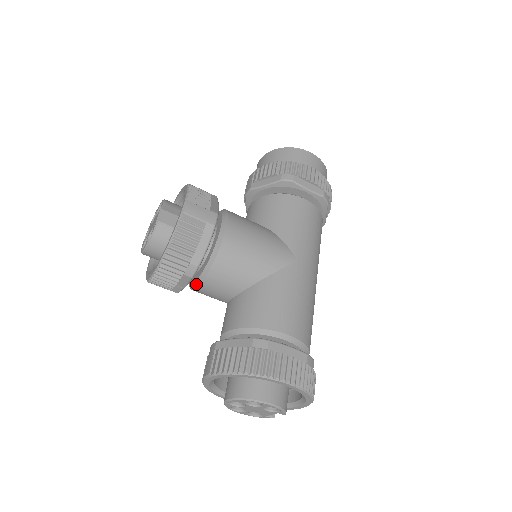
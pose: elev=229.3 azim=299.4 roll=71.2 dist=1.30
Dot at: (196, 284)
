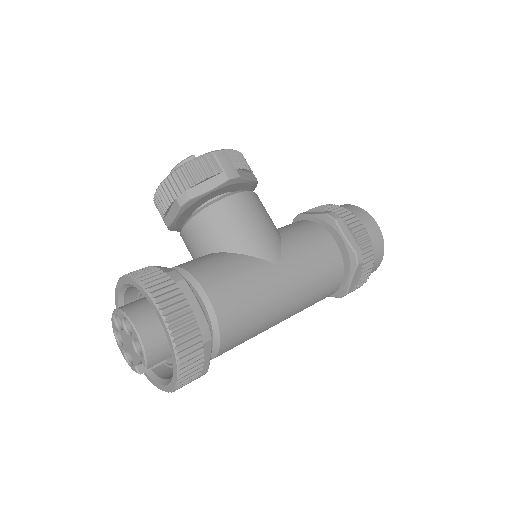
Dot at: (184, 224)
